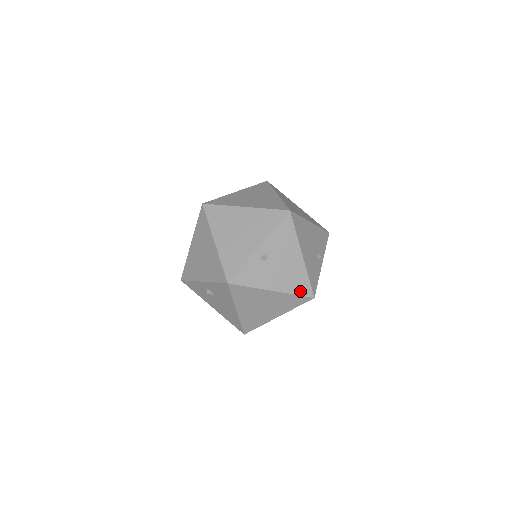
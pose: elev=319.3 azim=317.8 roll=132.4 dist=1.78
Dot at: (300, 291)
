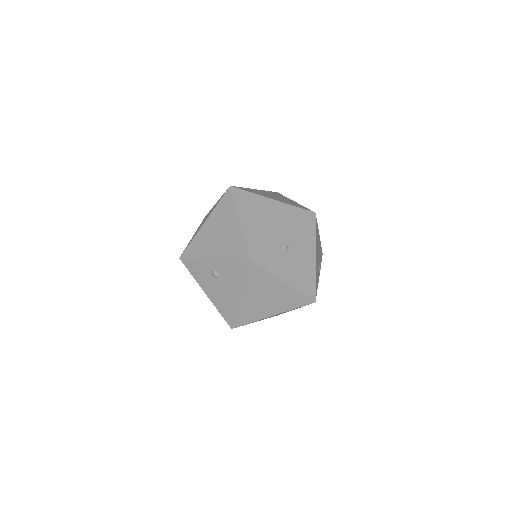
Dot at: (306, 291)
